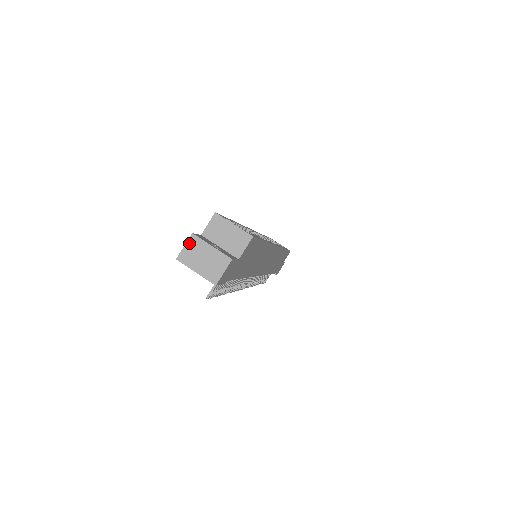
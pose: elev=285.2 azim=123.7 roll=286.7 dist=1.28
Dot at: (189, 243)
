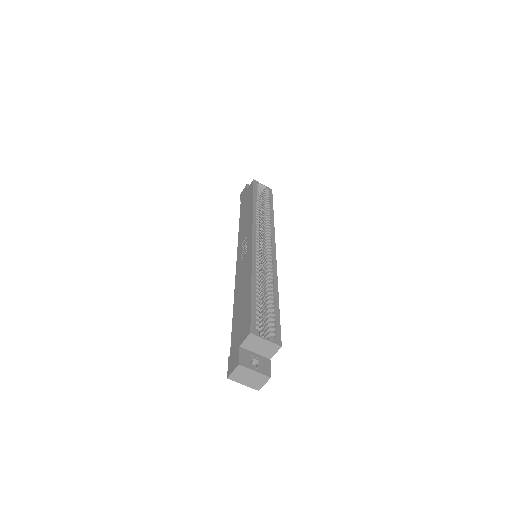
Dot at: (237, 370)
